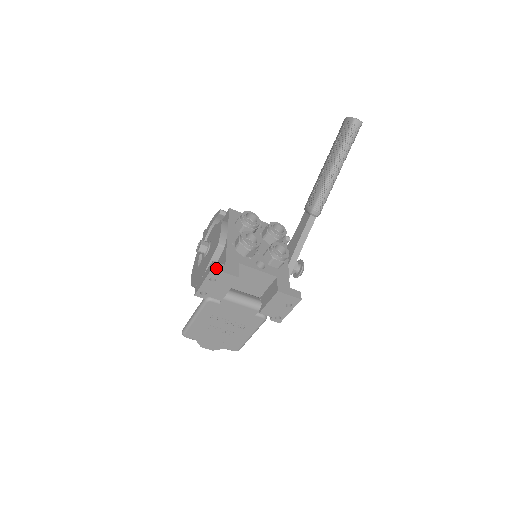
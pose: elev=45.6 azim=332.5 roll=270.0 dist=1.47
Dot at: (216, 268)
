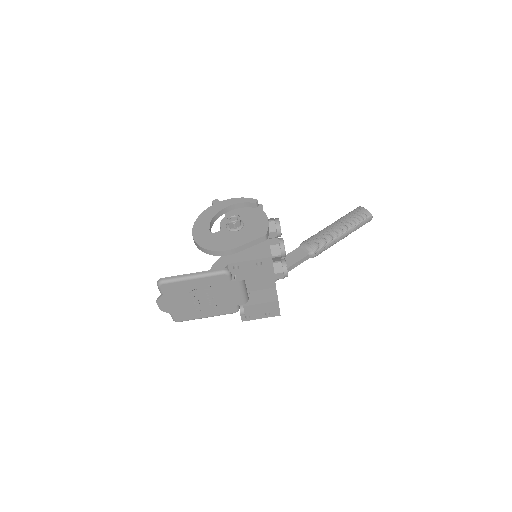
Dot at: occluded
